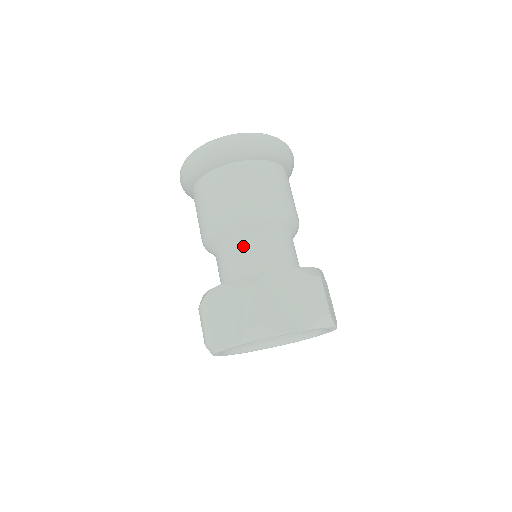
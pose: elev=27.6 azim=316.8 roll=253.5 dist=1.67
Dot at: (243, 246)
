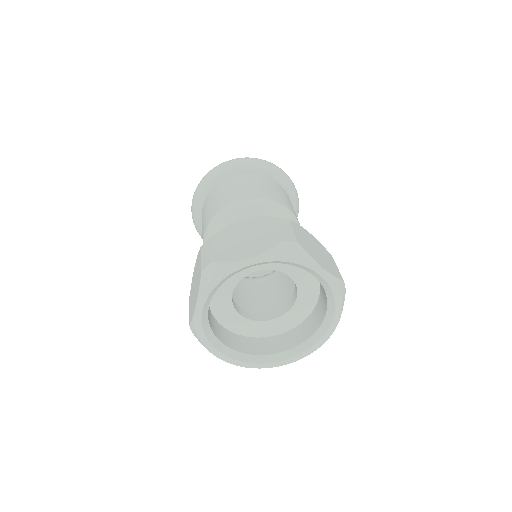
Dot at: occluded
